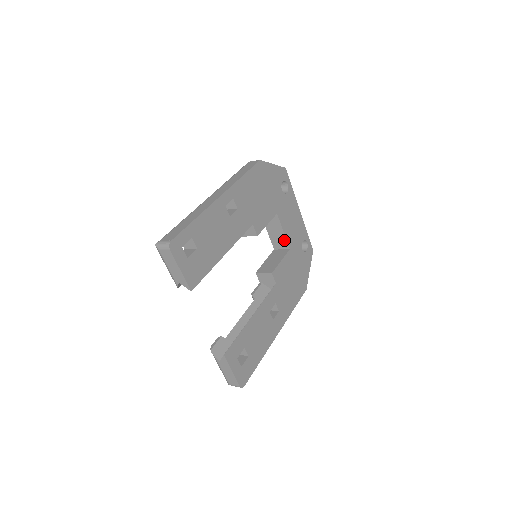
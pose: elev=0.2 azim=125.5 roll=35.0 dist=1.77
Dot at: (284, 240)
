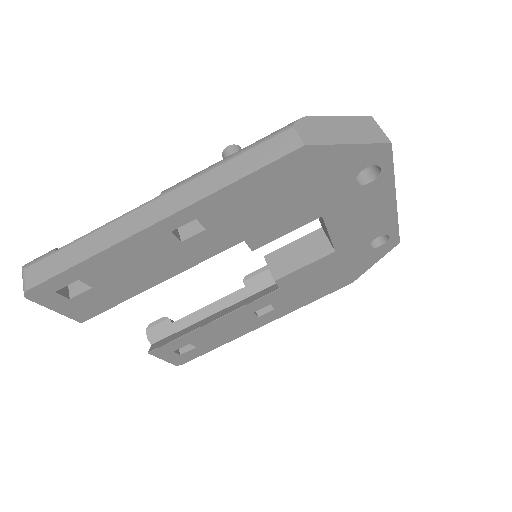
Dot at: (330, 239)
